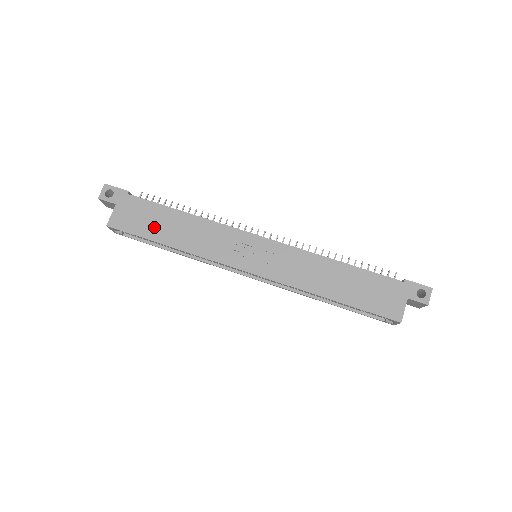
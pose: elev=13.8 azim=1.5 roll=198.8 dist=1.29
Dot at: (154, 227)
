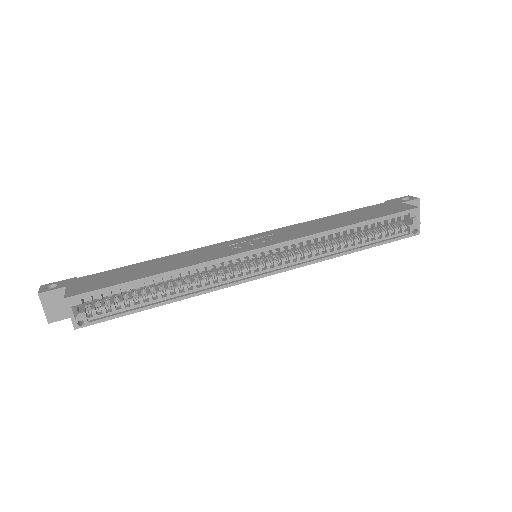
Dot at: (129, 275)
